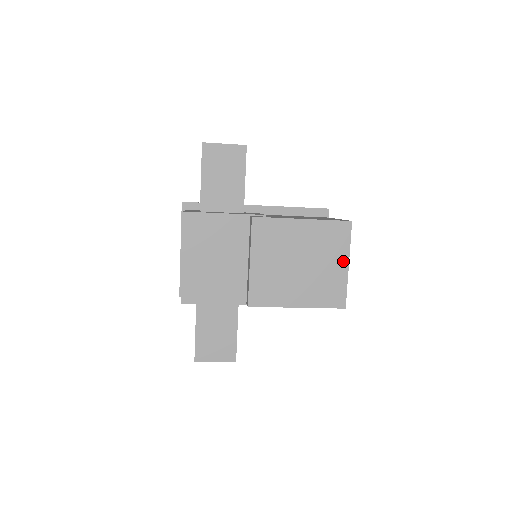
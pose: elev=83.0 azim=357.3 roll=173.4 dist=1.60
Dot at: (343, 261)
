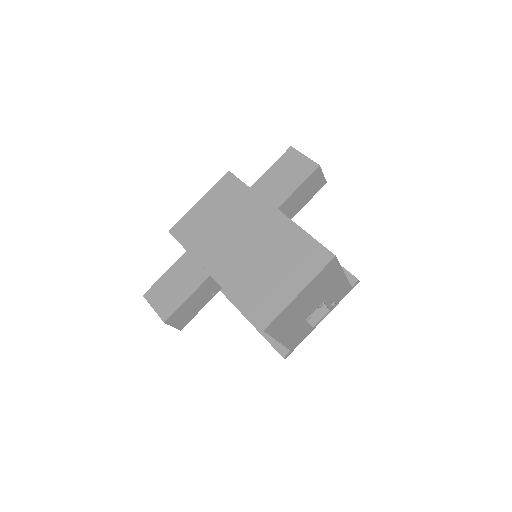
Dot at: (298, 285)
